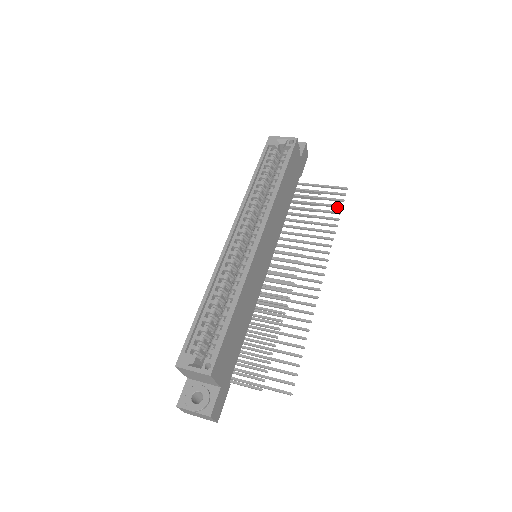
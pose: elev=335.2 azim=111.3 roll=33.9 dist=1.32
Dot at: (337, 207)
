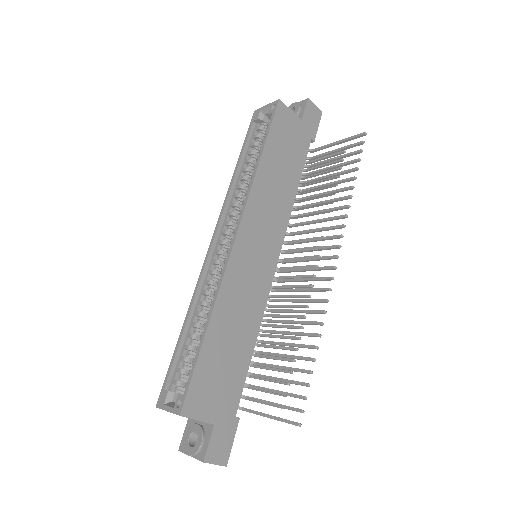
Dot at: (354, 162)
